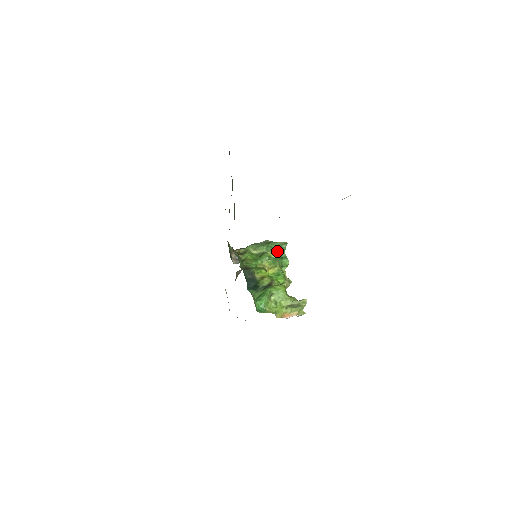
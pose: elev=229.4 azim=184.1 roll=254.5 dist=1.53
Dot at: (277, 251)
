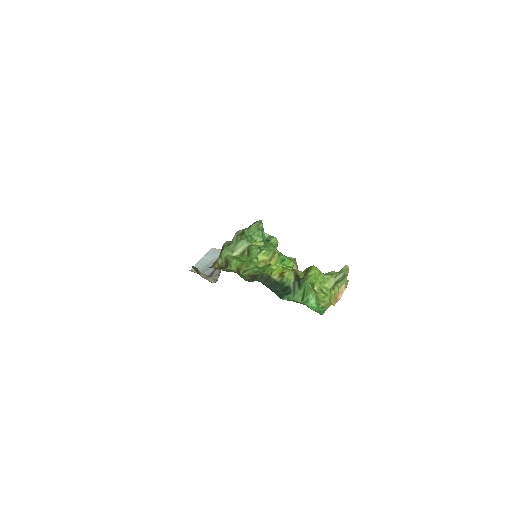
Dot at: (260, 236)
